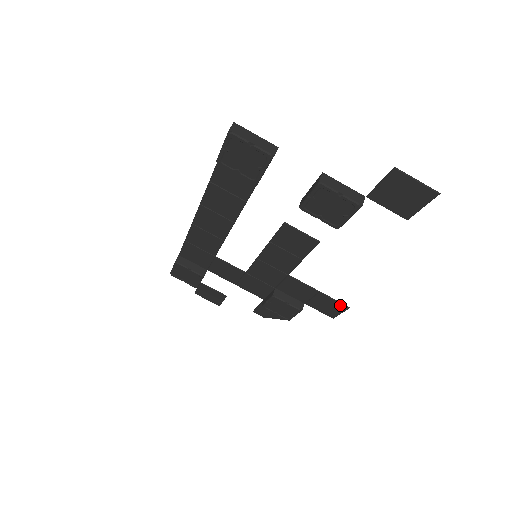
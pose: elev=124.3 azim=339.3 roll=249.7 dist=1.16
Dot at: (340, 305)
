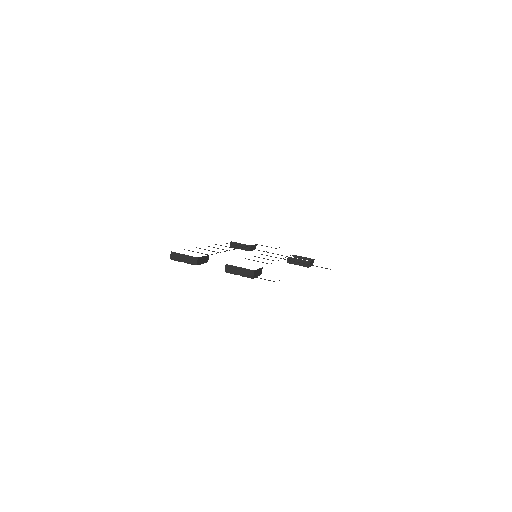
Dot at: (325, 268)
